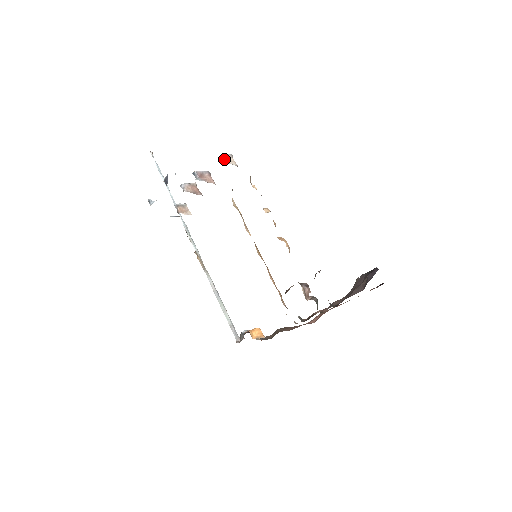
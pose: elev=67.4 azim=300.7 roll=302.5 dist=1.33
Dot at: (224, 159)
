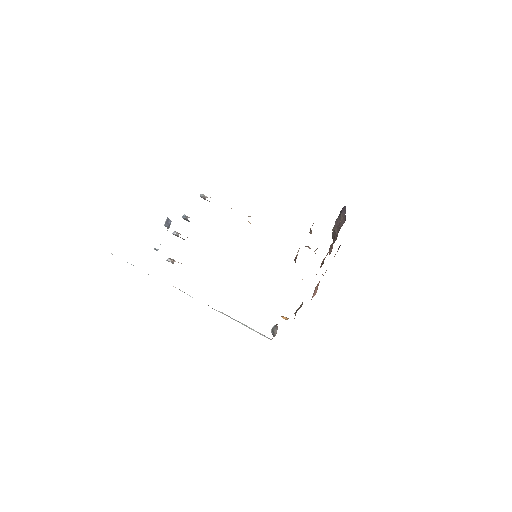
Dot at: (205, 196)
